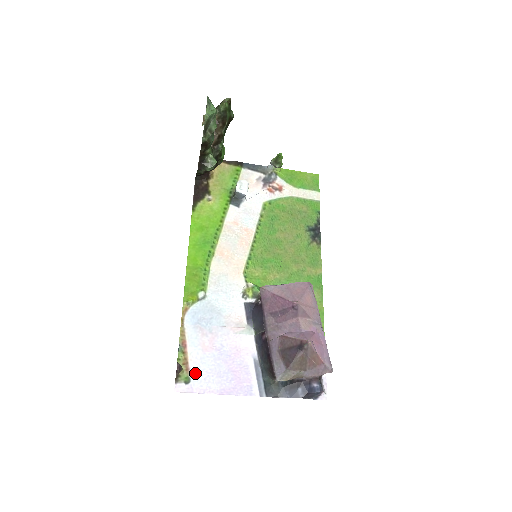
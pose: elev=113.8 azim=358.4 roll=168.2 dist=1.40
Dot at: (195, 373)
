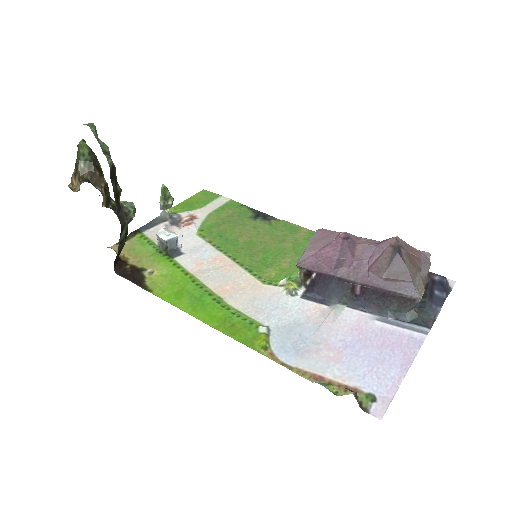
Dot at: (365, 385)
